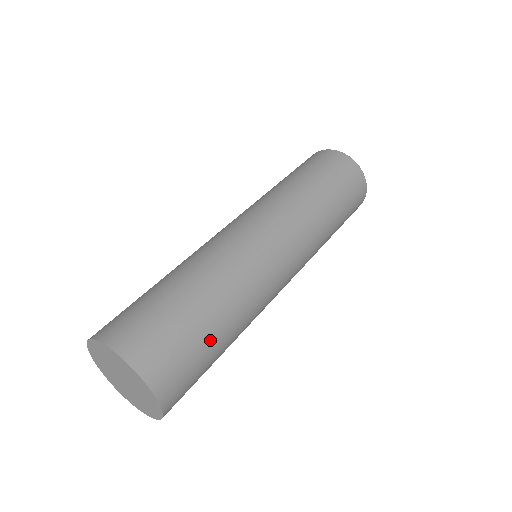
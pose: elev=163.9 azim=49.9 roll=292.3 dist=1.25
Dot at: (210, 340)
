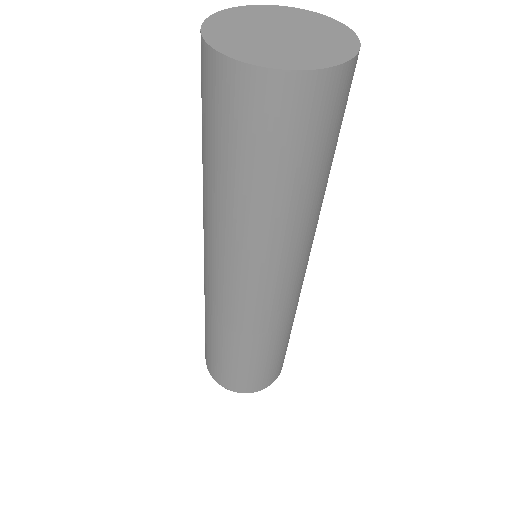
Dot at: occluded
